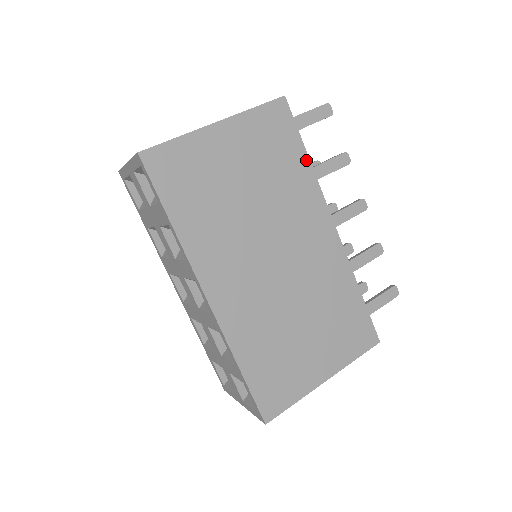
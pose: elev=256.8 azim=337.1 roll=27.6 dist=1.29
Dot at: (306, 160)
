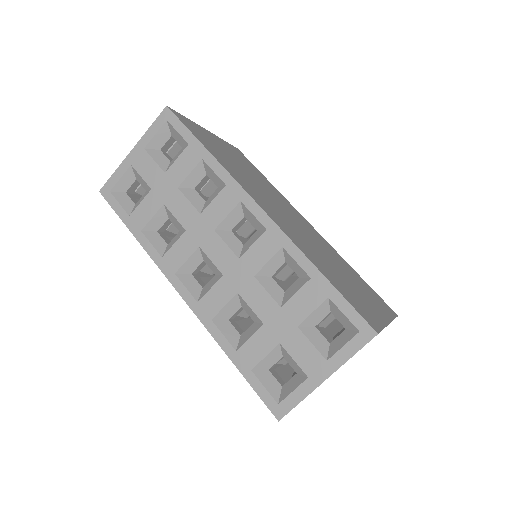
Dot at: (269, 182)
